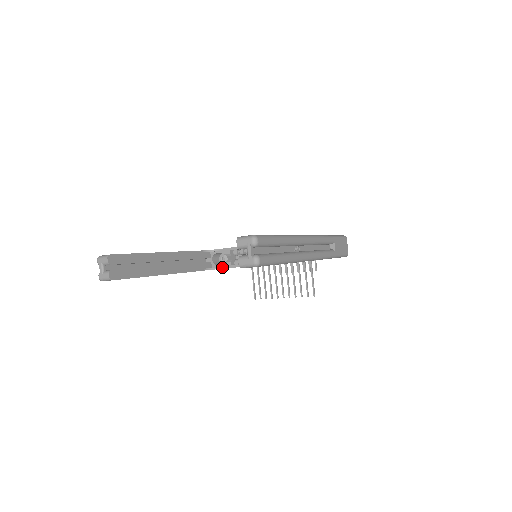
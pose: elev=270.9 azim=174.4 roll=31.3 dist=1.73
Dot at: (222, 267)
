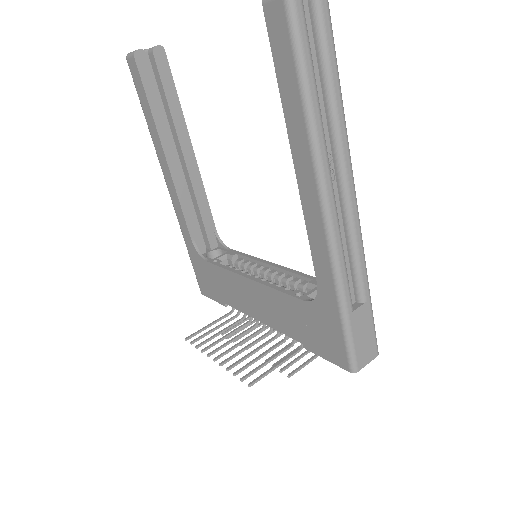
Dot at: (209, 260)
